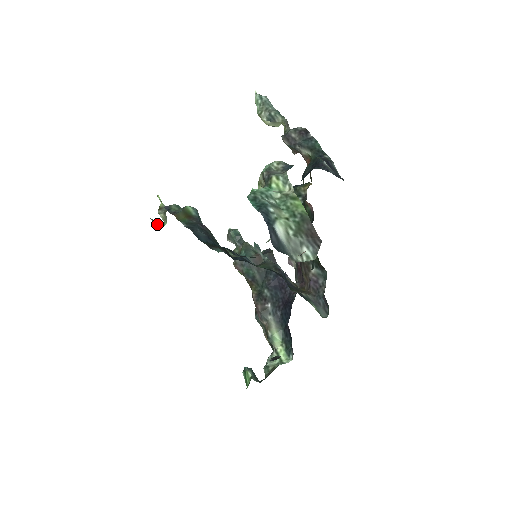
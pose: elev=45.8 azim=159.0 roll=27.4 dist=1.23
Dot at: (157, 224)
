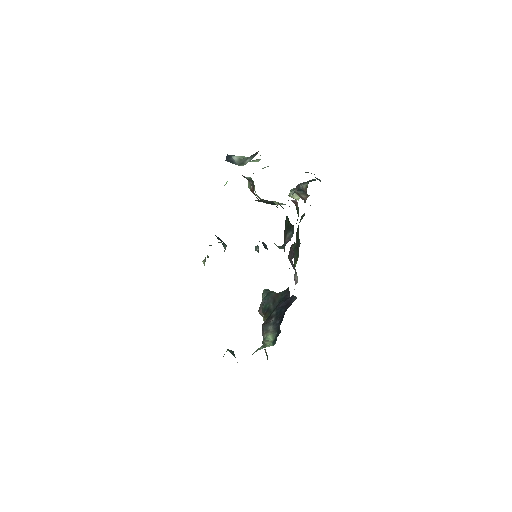
Dot at: occluded
